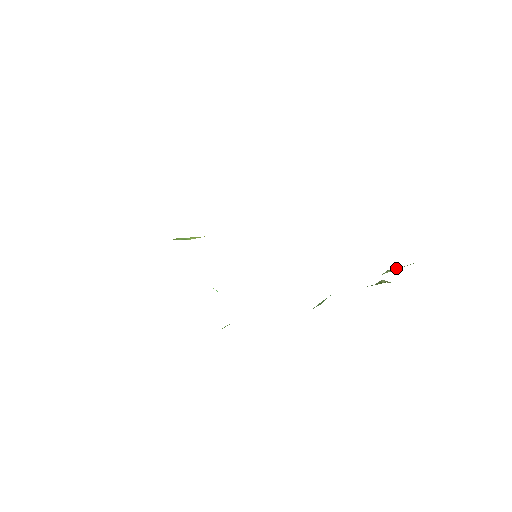
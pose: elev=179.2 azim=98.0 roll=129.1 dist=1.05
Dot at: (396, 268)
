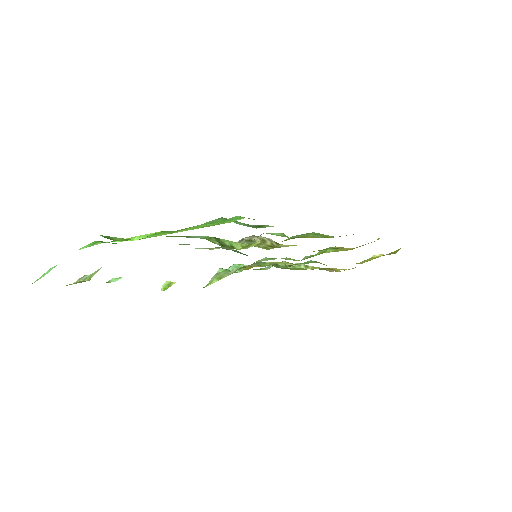
Dot at: (307, 265)
